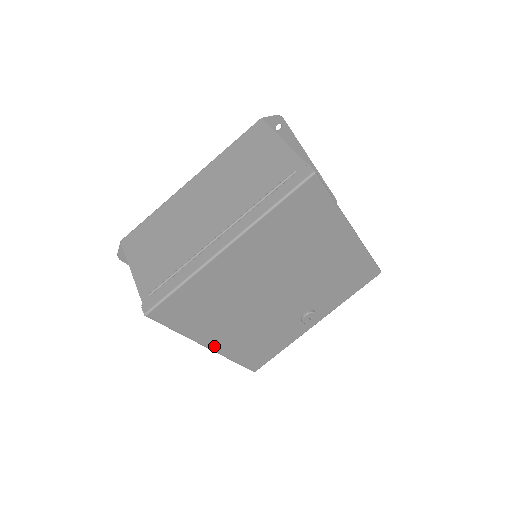
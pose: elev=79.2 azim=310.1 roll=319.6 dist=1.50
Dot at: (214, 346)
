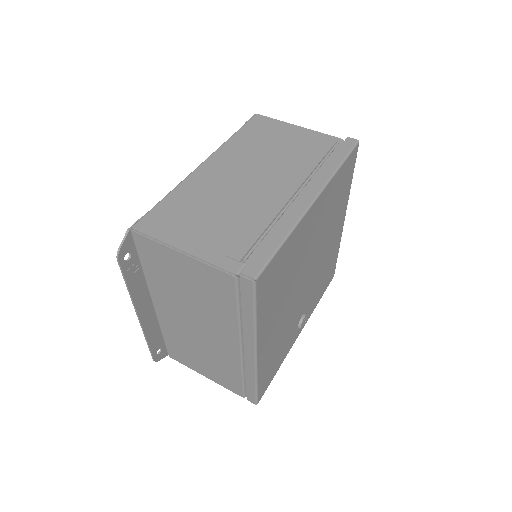
Dot at: (259, 352)
